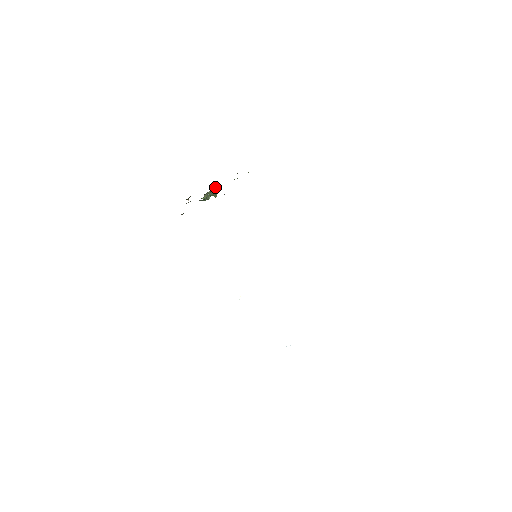
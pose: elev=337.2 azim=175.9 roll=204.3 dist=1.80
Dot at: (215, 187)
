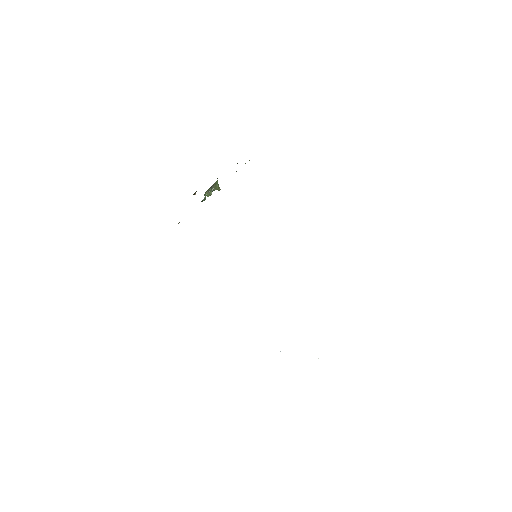
Dot at: (216, 182)
